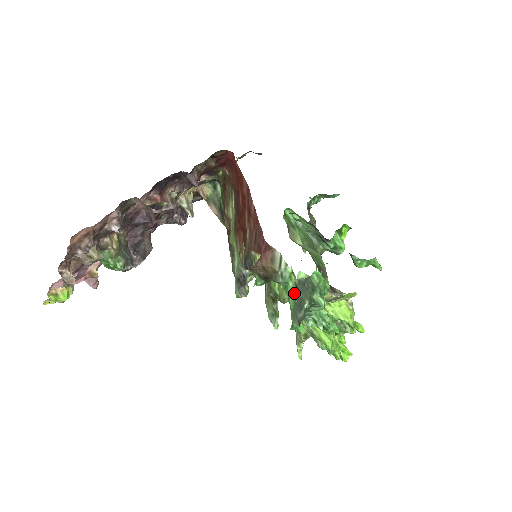
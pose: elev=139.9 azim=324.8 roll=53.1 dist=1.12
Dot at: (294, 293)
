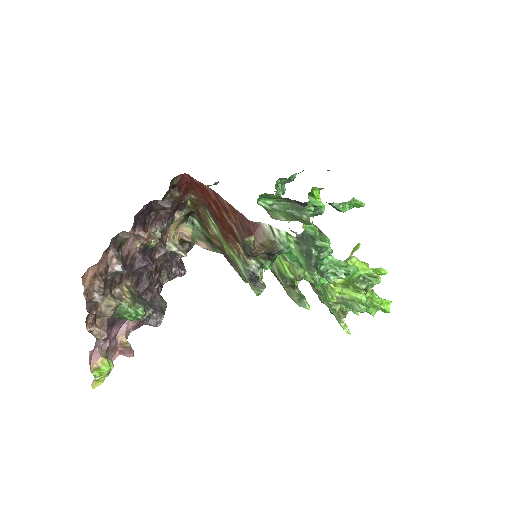
Dot at: (299, 250)
